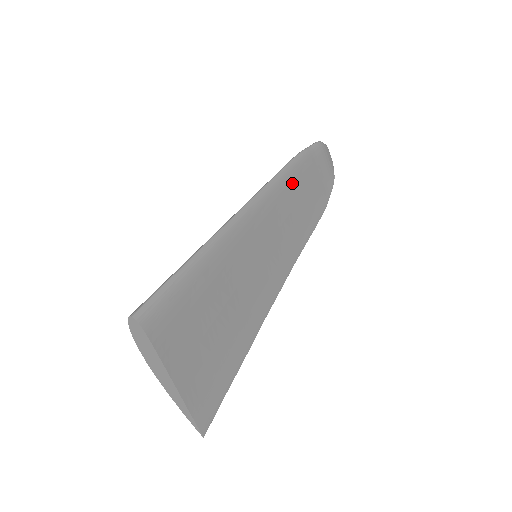
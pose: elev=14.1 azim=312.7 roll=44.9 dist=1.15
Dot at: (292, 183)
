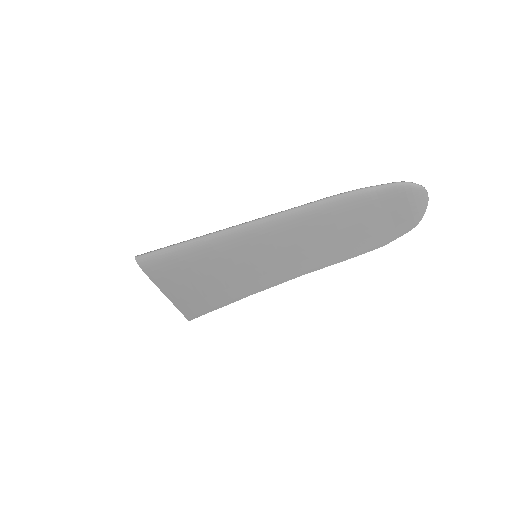
Dot at: (322, 217)
